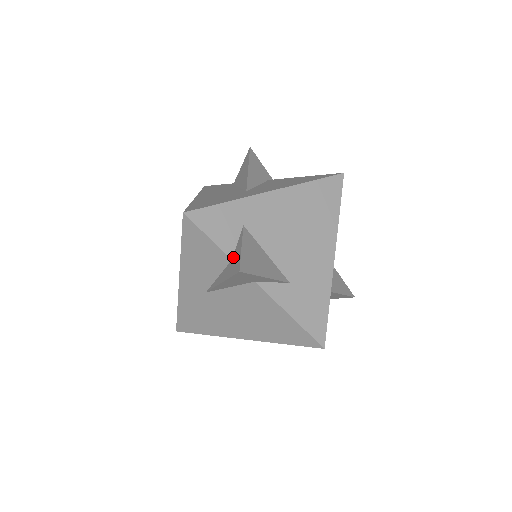
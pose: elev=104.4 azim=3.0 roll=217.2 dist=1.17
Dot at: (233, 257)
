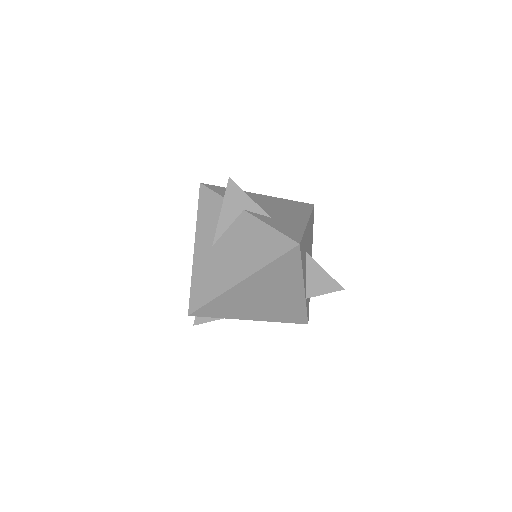
Dot at: occluded
